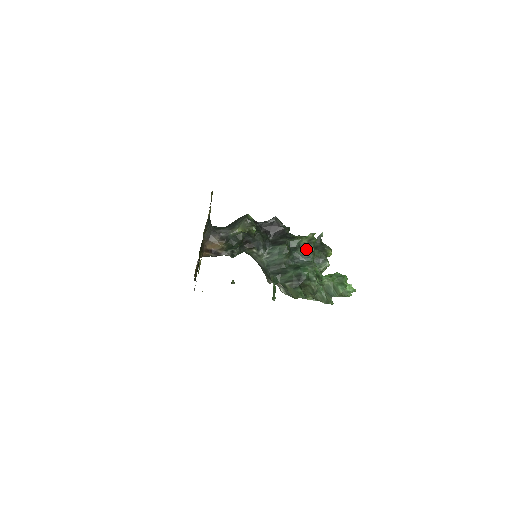
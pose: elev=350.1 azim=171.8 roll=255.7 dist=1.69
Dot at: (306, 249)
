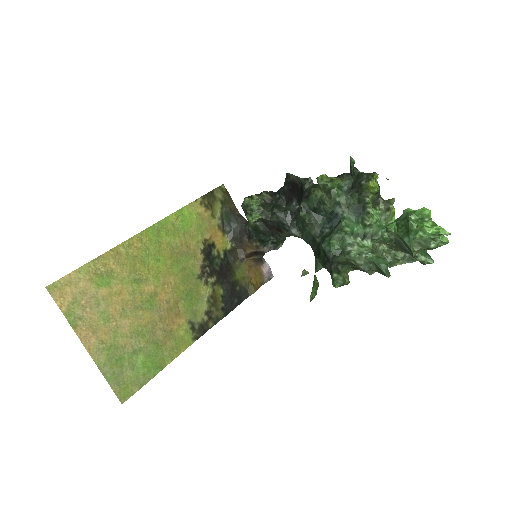
Dot at: (326, 205)
